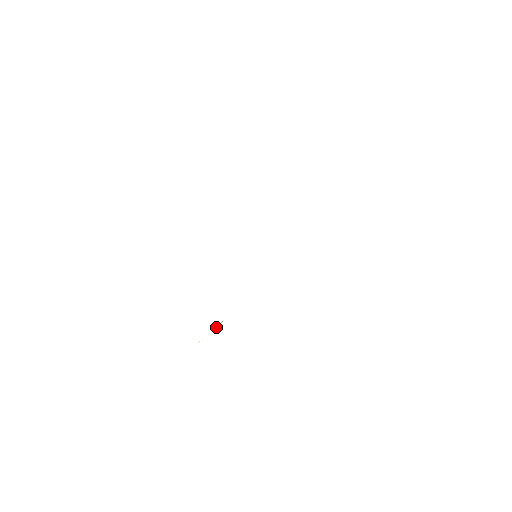
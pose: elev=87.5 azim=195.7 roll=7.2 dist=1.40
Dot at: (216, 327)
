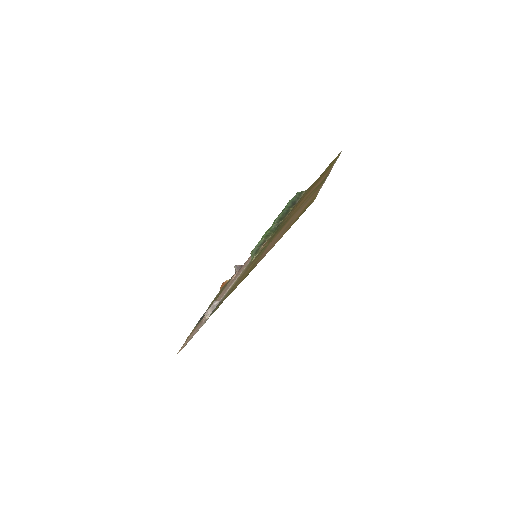
Dot at: occluded
